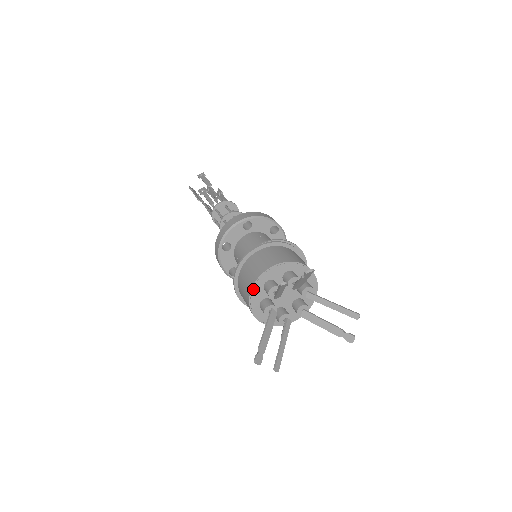
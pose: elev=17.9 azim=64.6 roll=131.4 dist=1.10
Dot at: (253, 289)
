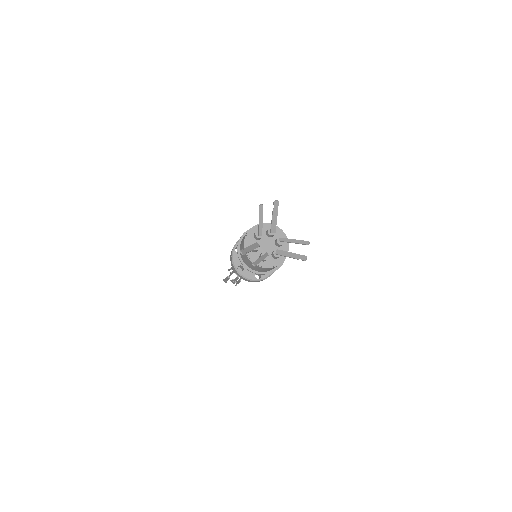
Dot at: (247, 235)
